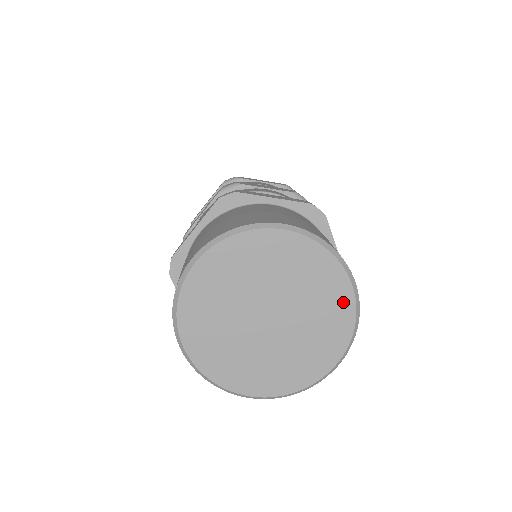
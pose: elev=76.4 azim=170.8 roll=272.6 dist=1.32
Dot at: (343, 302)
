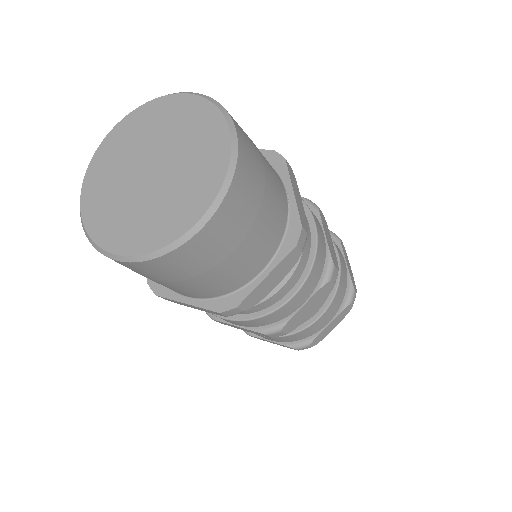
Dot at: (187, 105)
